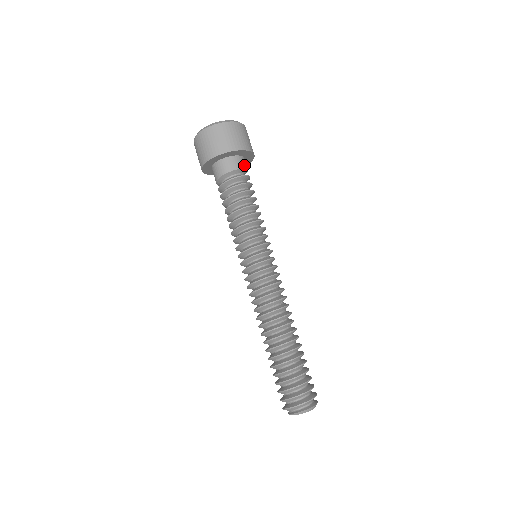
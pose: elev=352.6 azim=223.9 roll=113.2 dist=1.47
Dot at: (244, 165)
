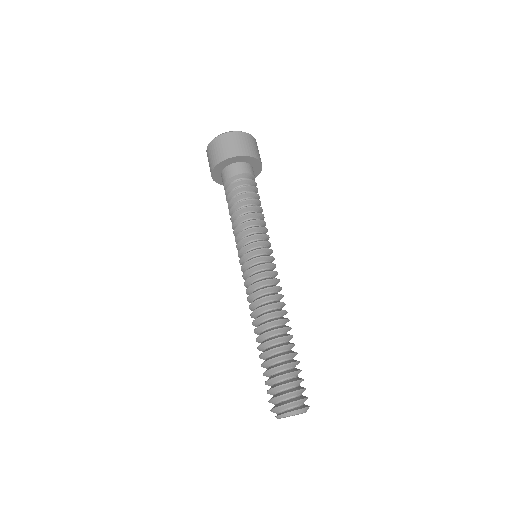
Dot at: (243, 170)
